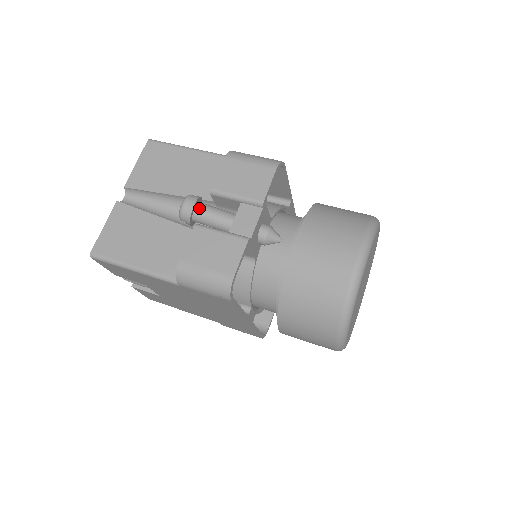
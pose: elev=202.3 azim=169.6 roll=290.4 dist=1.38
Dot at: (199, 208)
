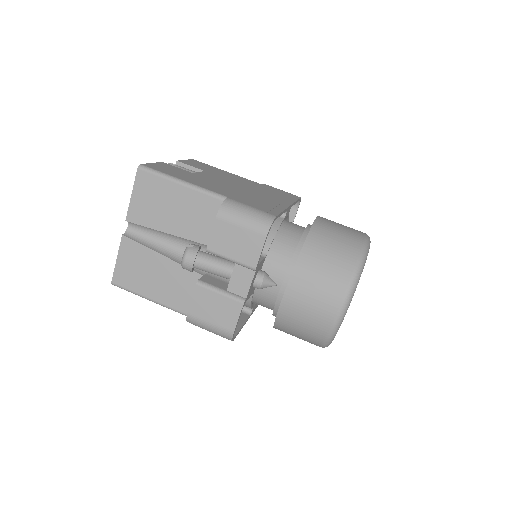
Dot at: (198, 263)
